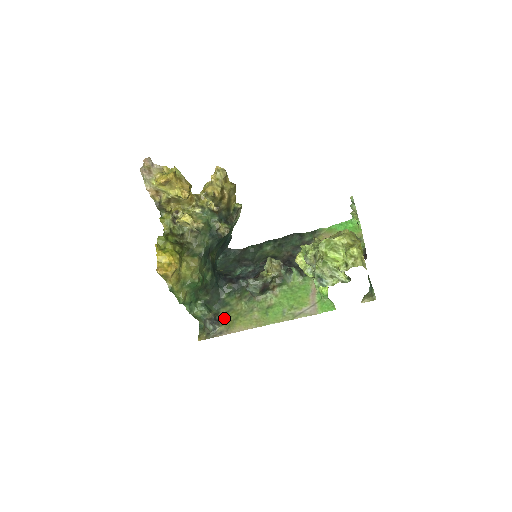
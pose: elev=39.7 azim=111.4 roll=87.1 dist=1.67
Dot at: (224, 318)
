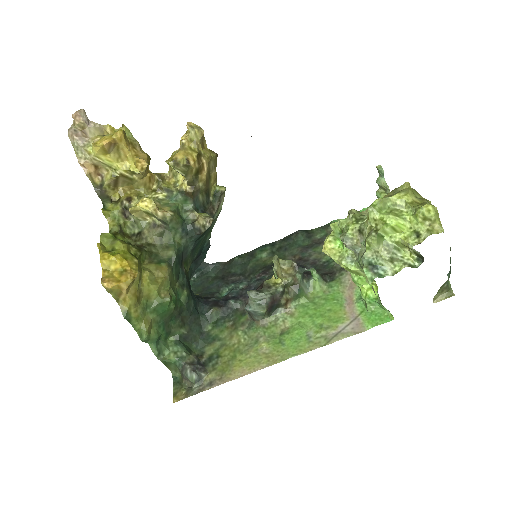
Dot at: (213, 360)
